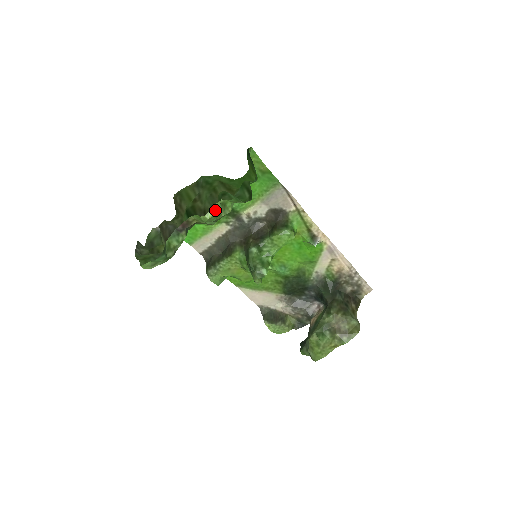
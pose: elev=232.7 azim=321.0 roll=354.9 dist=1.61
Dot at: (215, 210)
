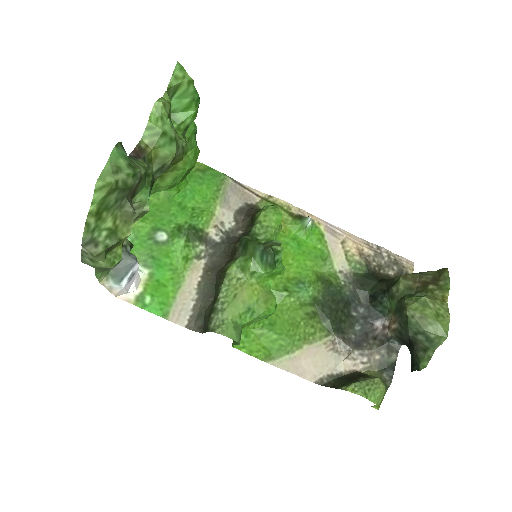
Dot at: (165, 100)
